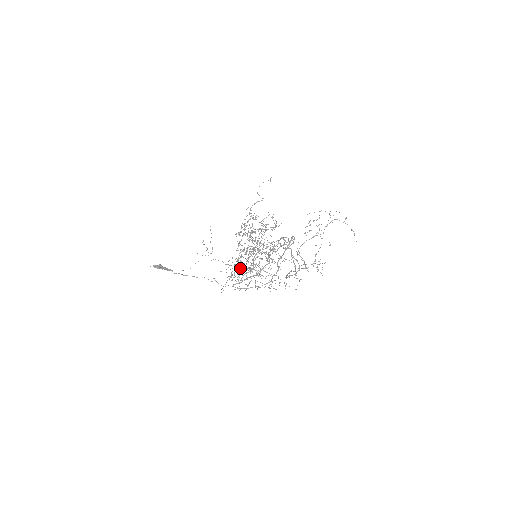
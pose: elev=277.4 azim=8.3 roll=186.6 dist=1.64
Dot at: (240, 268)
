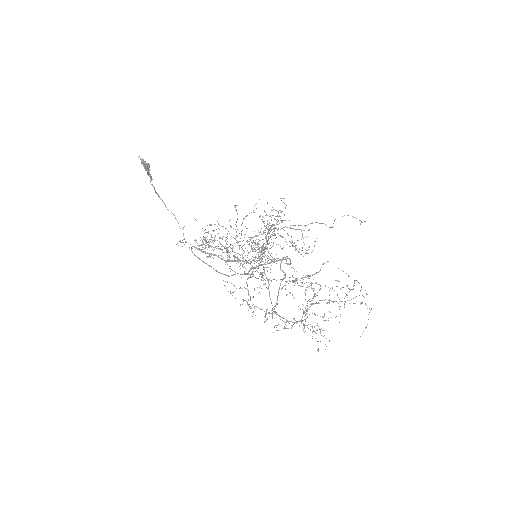
Dot at: occluded
